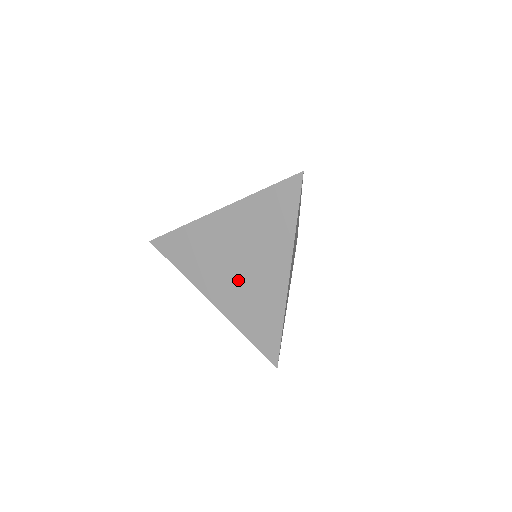
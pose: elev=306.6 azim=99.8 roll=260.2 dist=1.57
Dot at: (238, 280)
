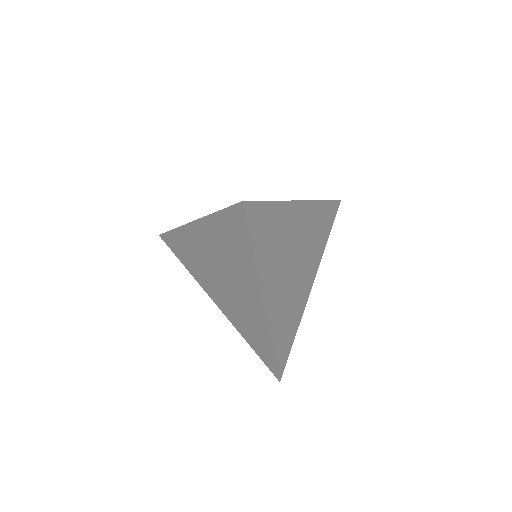
Dot at: (228, 294)
